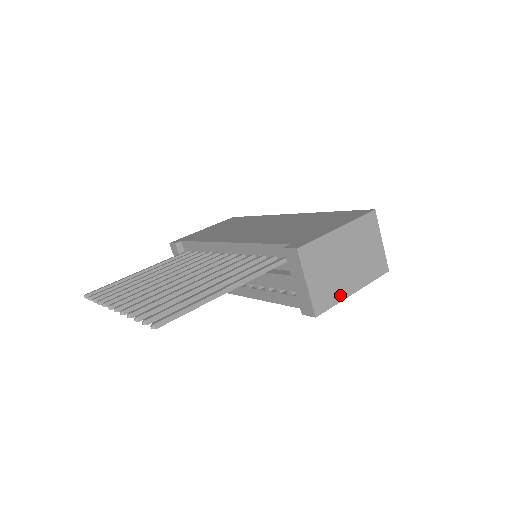
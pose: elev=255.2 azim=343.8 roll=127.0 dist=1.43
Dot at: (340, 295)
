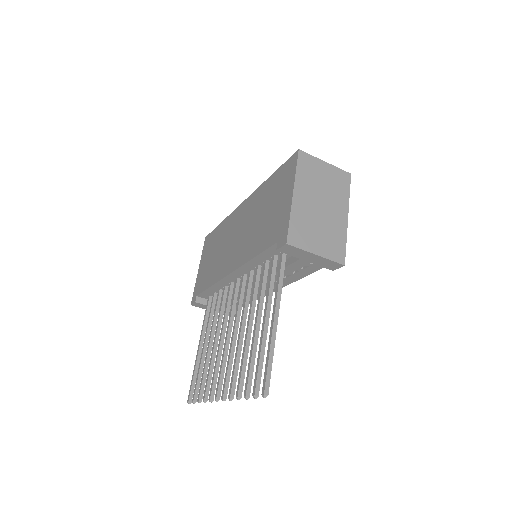
Dot at: (342, 232)
